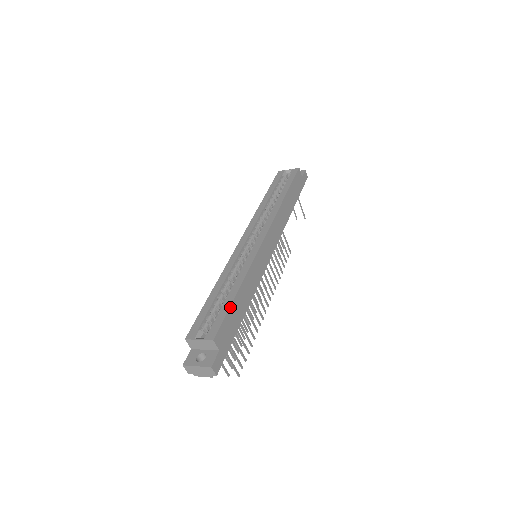
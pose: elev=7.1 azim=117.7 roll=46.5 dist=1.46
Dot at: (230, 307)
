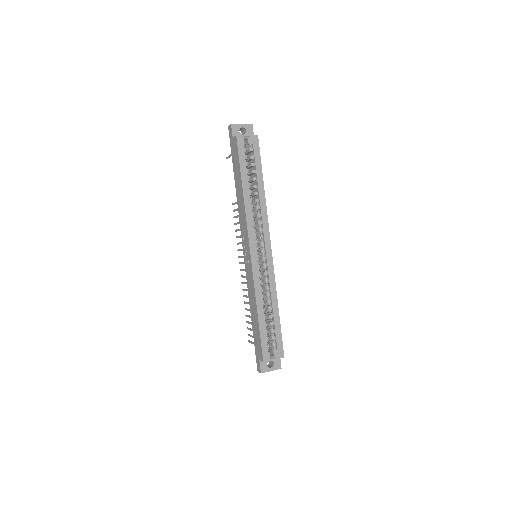
Dot at: (280, 327)
